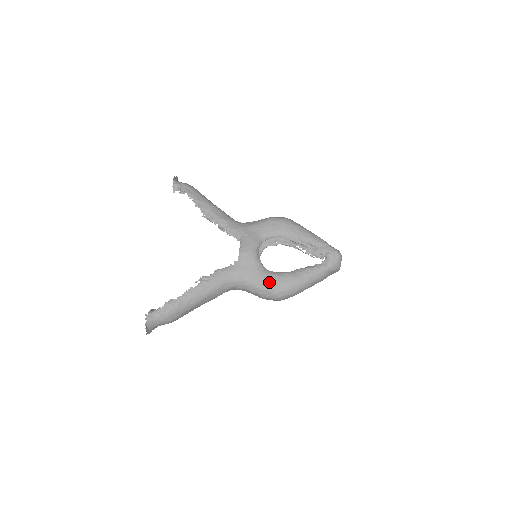
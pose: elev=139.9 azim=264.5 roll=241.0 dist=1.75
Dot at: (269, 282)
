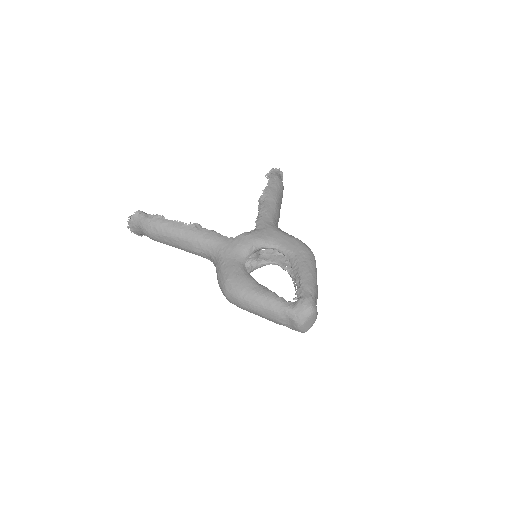
Dot at: (232, 271)
